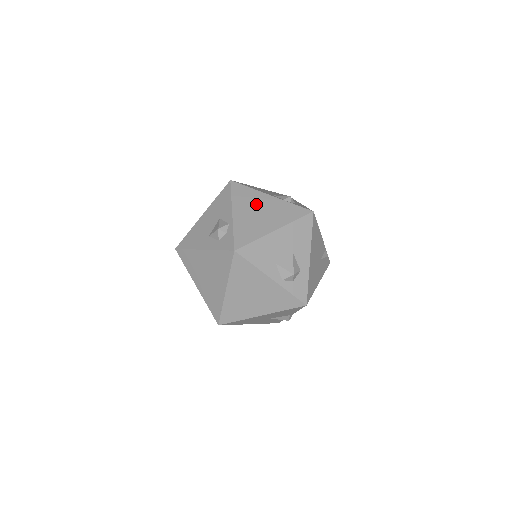
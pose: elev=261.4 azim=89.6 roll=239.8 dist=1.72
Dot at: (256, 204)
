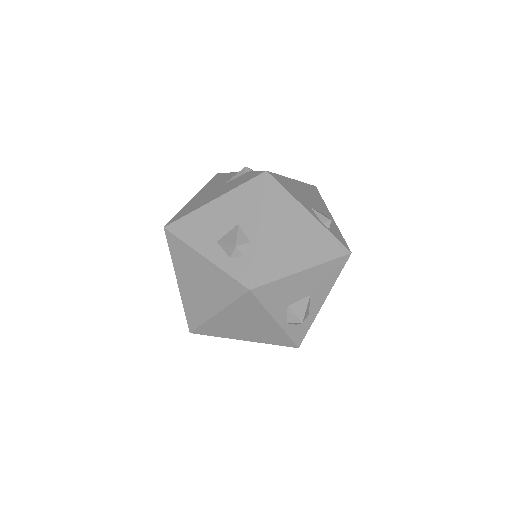
Dot at: (290, 222)
